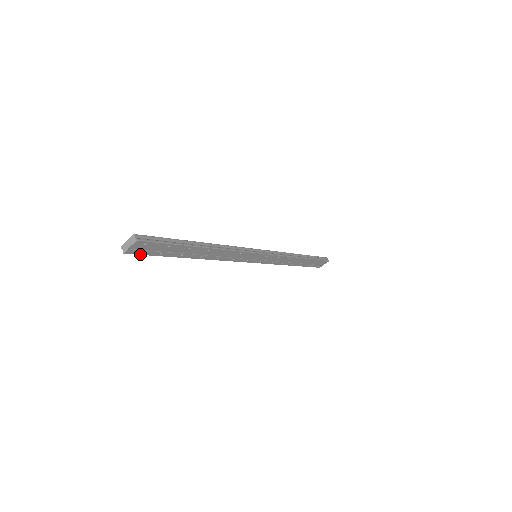
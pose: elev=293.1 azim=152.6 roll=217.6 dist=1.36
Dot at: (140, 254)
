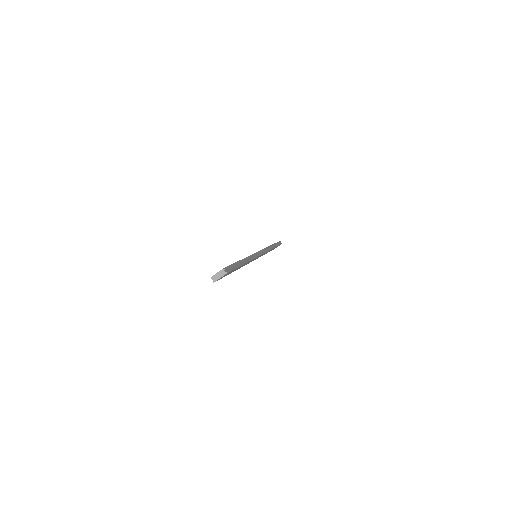
Dot at: occluded
